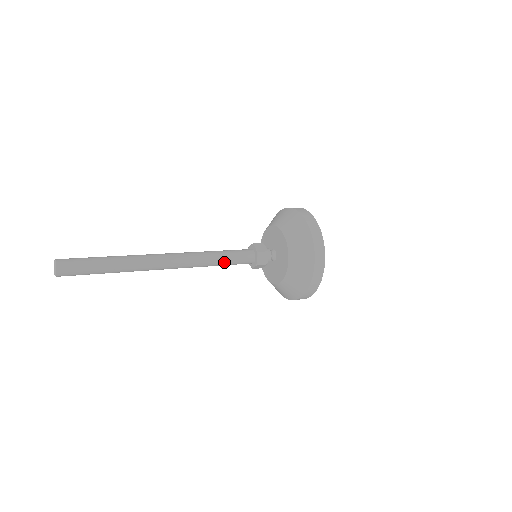
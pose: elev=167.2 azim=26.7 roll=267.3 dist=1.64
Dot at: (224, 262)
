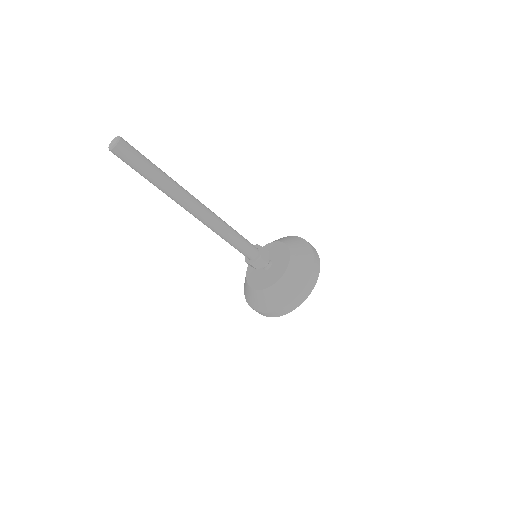
Dot at: (237, 238)
